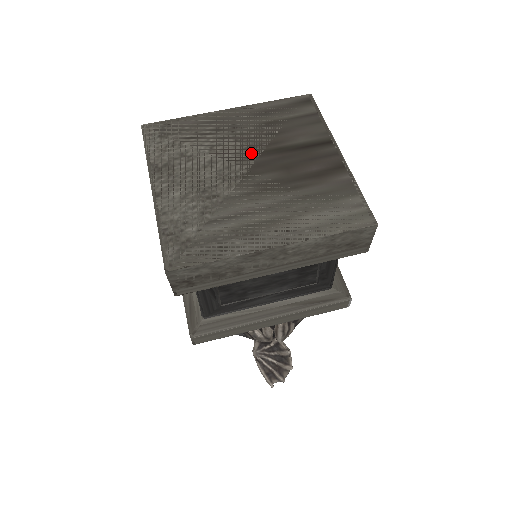
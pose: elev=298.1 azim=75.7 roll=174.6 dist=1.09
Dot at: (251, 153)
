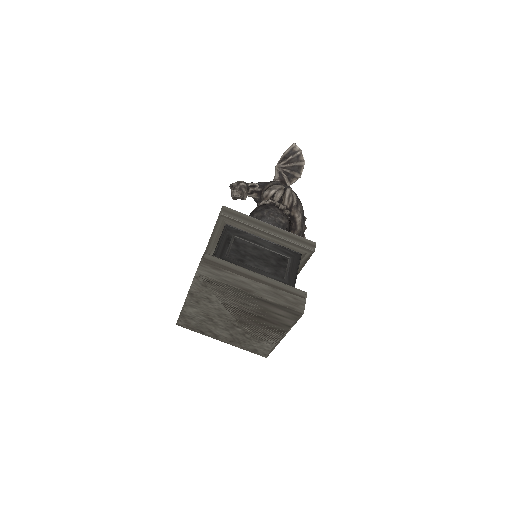
Dot at: (242, 316)
